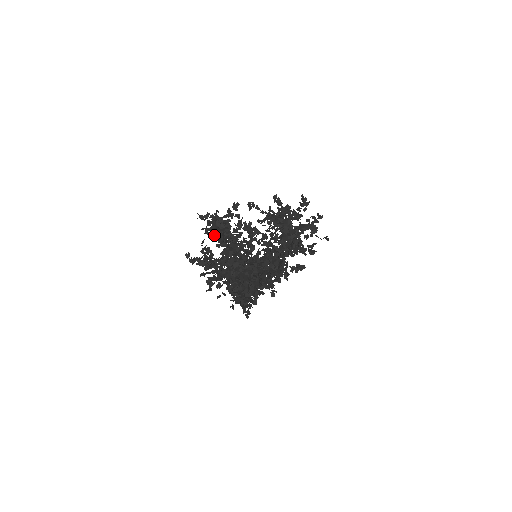
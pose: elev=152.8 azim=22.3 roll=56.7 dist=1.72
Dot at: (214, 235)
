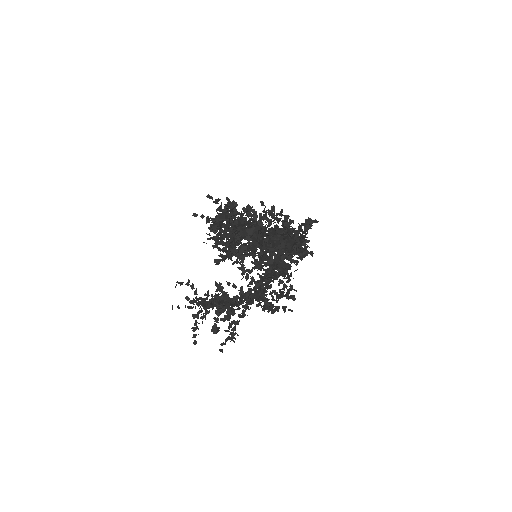
Dot at: (230, 218)
